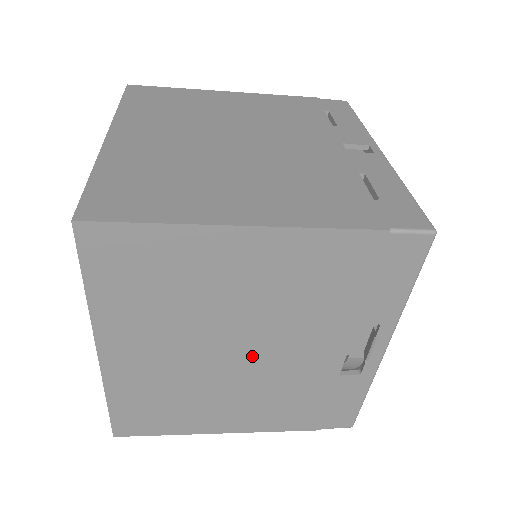
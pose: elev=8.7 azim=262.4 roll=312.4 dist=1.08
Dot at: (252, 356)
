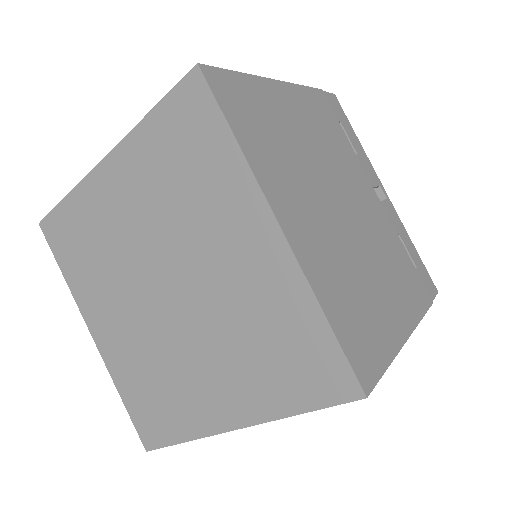
Dot at: occluded
